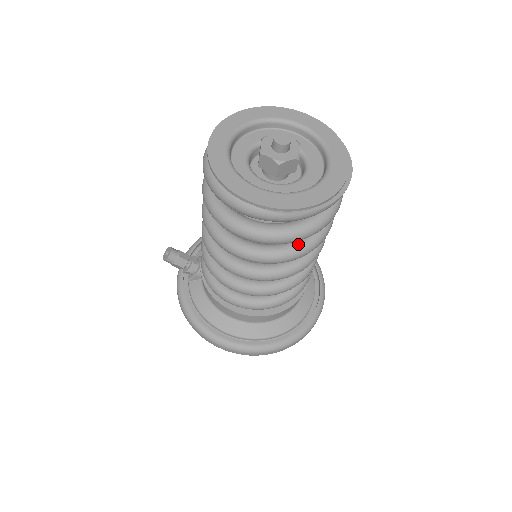
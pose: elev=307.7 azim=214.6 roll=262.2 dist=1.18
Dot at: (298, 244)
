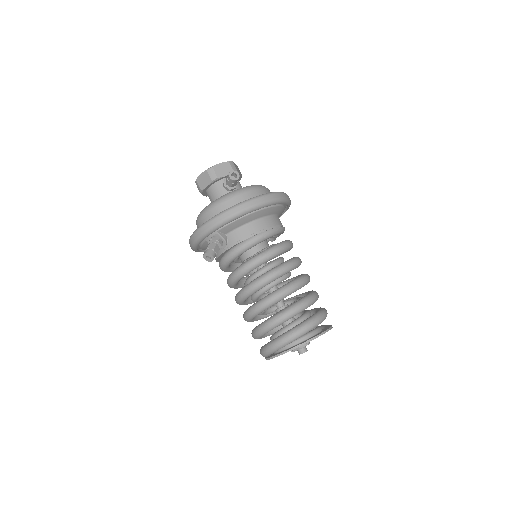
Dot at: occluded
